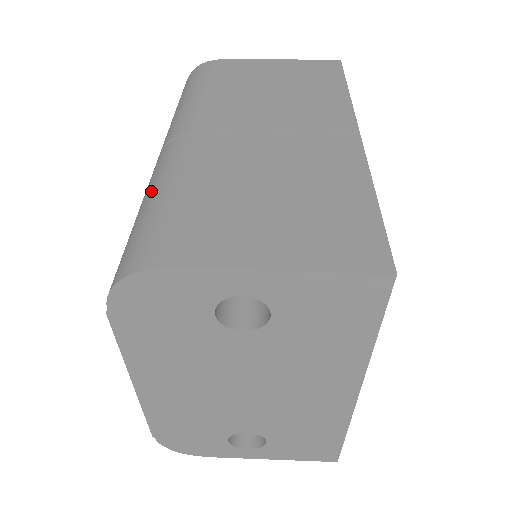
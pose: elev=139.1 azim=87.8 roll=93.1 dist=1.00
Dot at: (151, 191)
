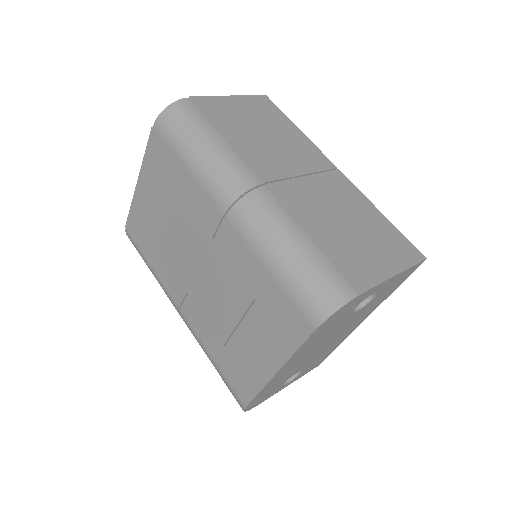
Dot at: (283, 241)
